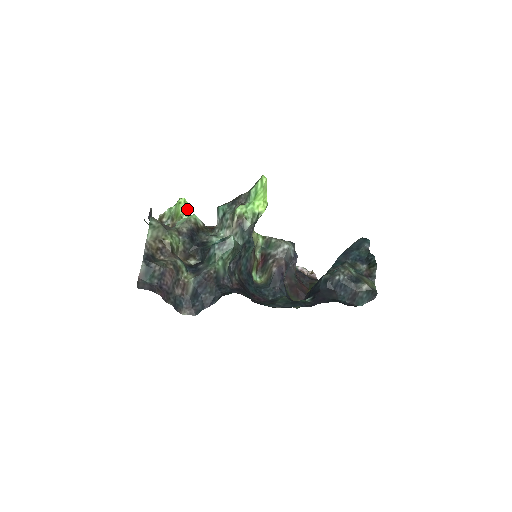
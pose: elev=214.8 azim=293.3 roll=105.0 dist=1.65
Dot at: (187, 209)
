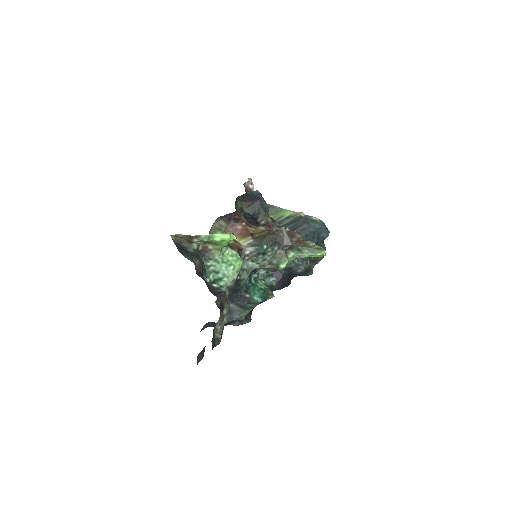
Dot at: occluded
